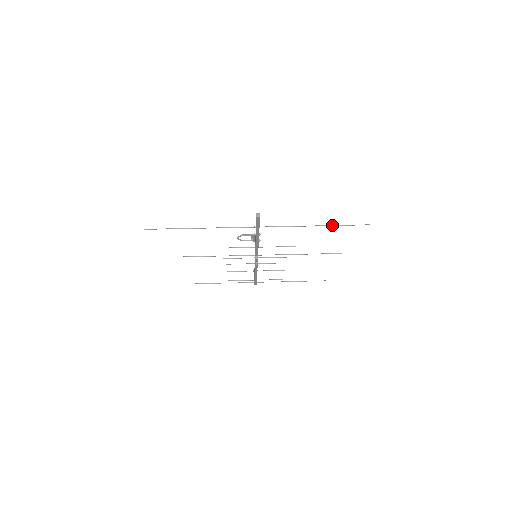
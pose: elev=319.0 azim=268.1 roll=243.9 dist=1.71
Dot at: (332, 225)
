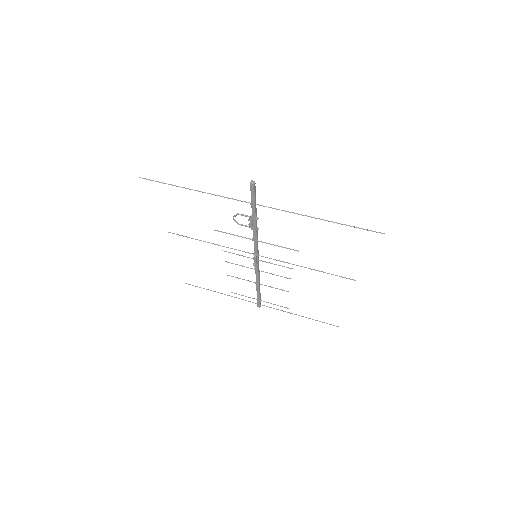
Dot at: (339, 223)
